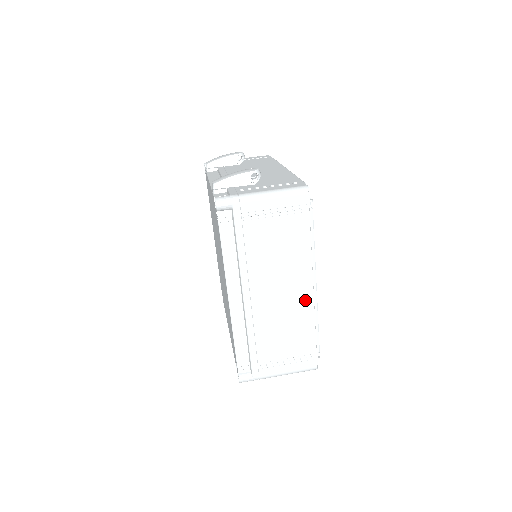
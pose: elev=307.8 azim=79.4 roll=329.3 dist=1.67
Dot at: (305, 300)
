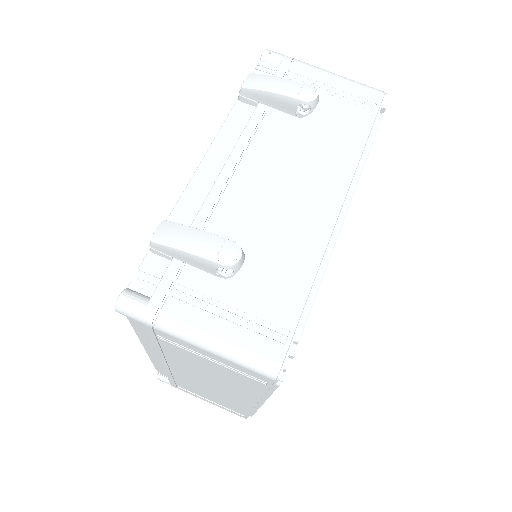
Dot at: (242, 402)
